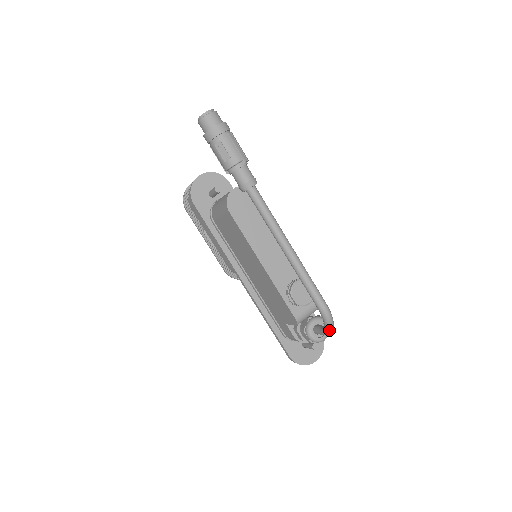
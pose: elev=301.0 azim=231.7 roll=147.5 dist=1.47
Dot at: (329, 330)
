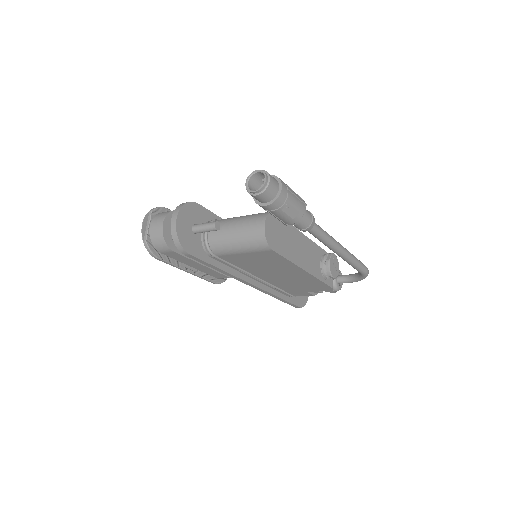
Dot at: occluded
